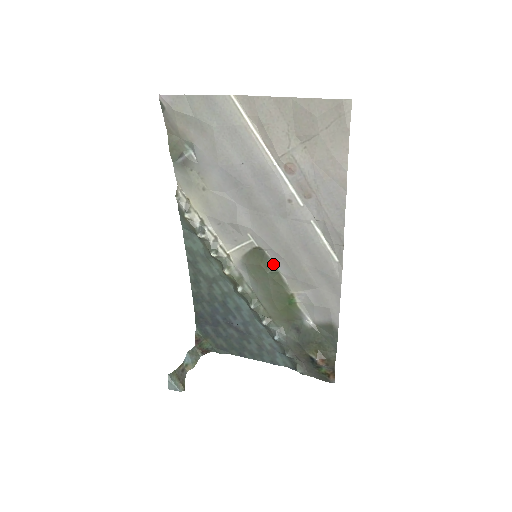
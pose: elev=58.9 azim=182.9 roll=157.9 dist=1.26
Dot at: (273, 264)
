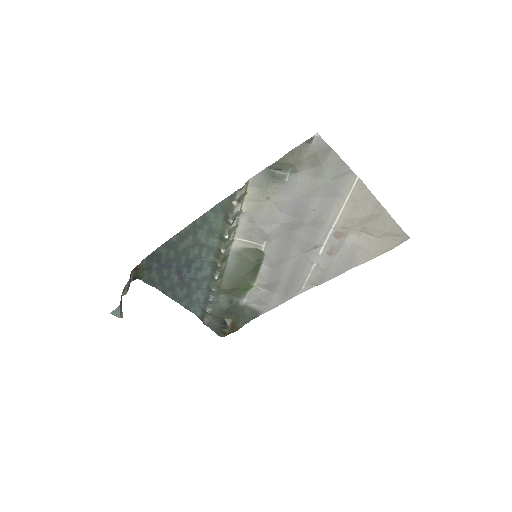
Dot at: (260, 265)
